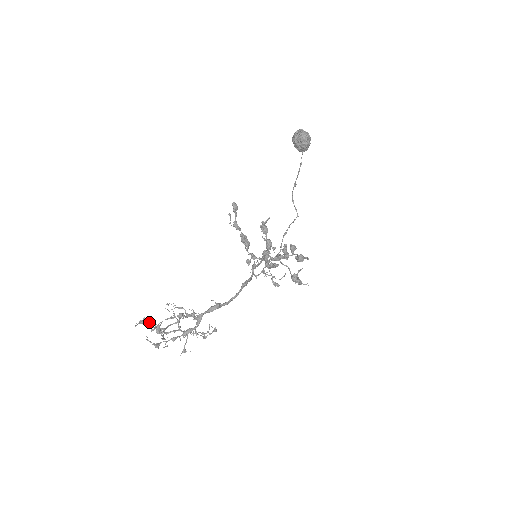
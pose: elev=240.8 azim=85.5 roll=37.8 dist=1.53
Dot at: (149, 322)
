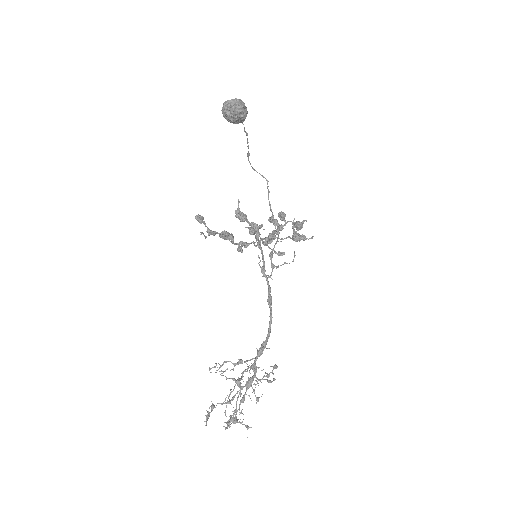
Dot at: occluded
